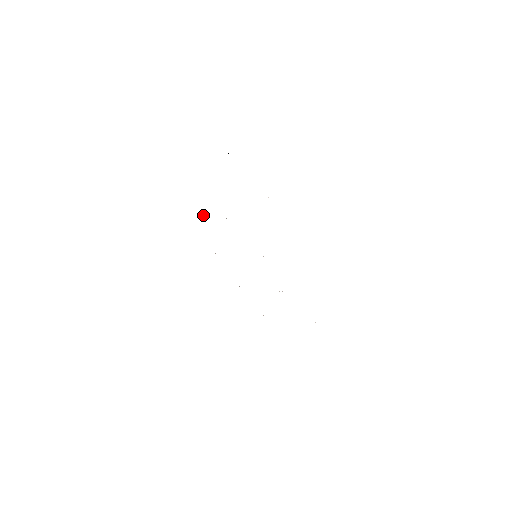
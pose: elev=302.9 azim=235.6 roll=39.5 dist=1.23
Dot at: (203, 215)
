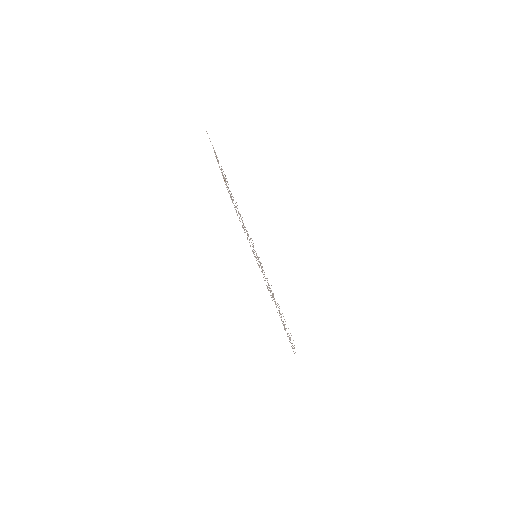
Dot at: occluded
